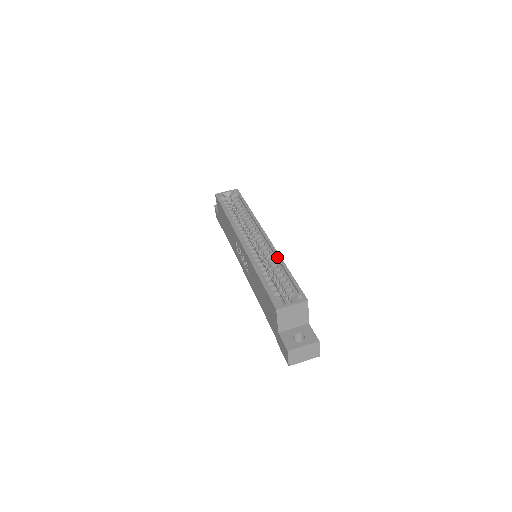
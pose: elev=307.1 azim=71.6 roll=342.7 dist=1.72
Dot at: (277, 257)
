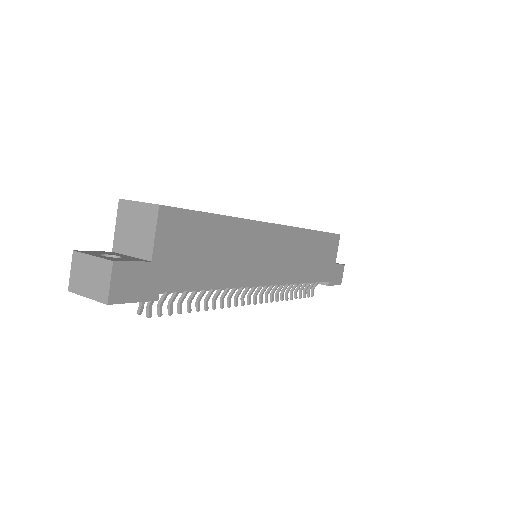
Dot at: occluded
